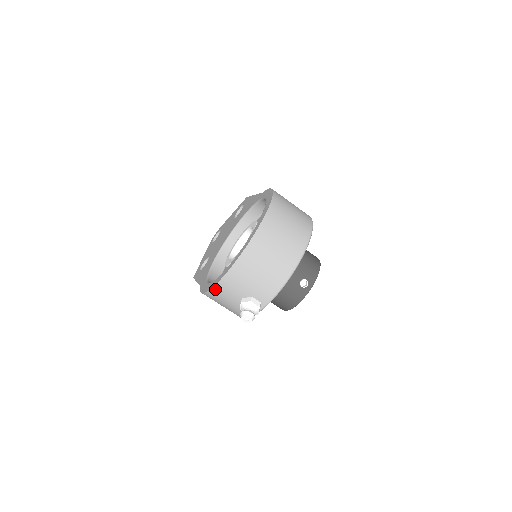
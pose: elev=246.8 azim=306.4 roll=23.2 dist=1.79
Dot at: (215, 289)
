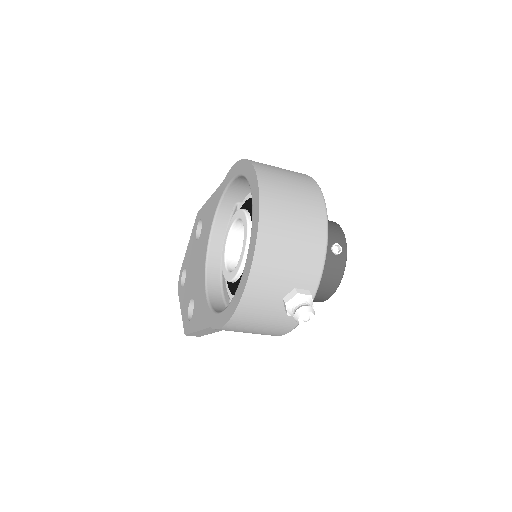
Dot at: (242, 305)
